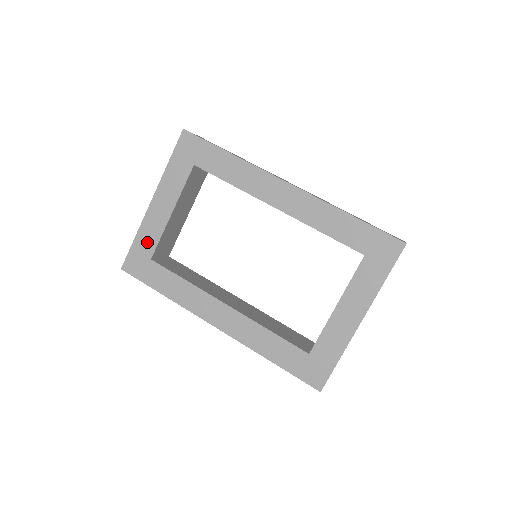
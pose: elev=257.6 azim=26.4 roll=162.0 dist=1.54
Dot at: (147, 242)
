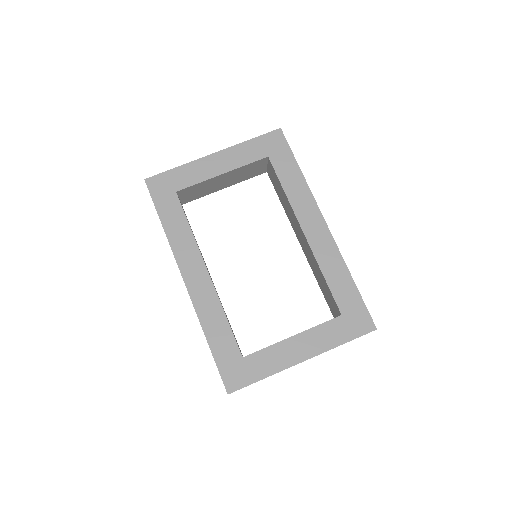
Dot at: (184, 178)
